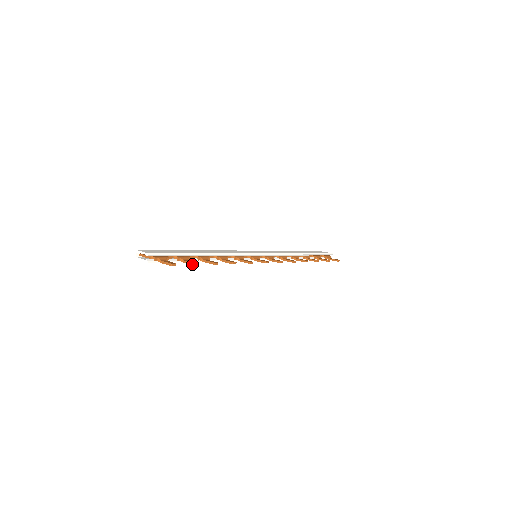
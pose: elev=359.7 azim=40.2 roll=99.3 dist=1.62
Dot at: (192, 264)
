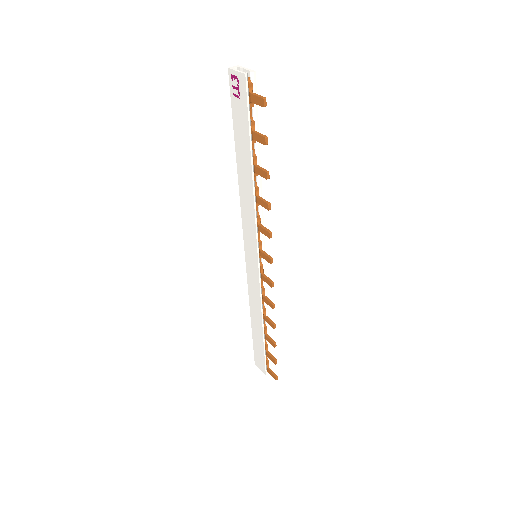
Dot at: (264, 136)
